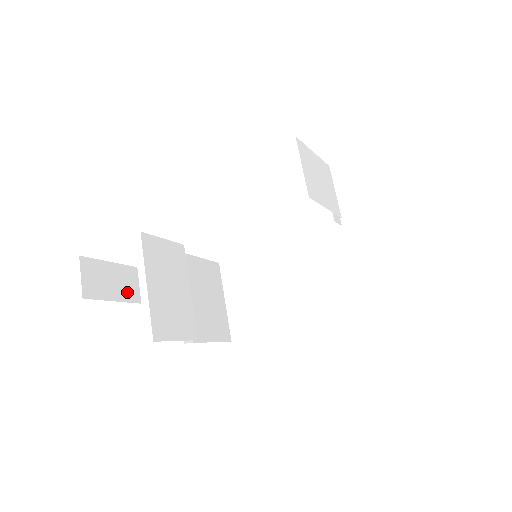
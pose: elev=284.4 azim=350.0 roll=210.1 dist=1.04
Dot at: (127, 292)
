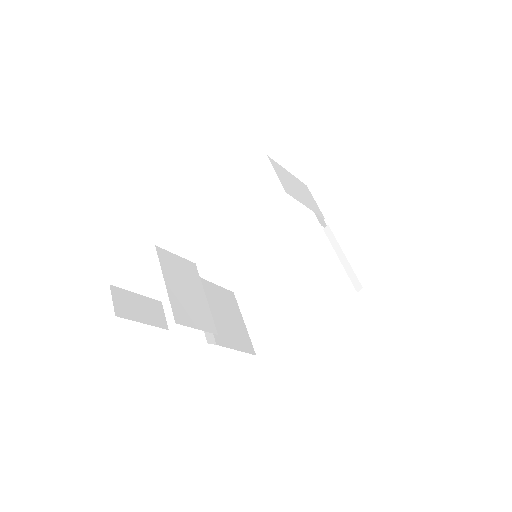
Dot at: (154, 319)
